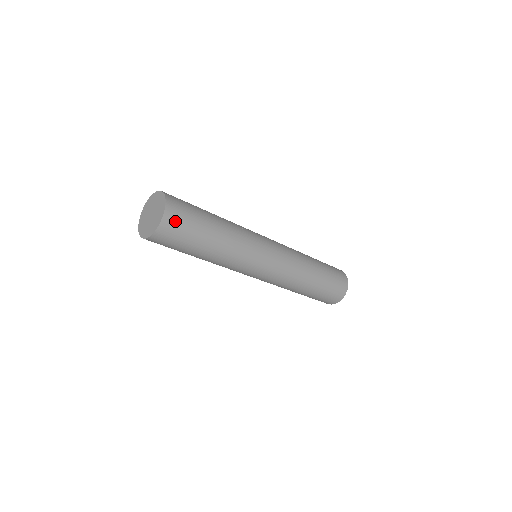
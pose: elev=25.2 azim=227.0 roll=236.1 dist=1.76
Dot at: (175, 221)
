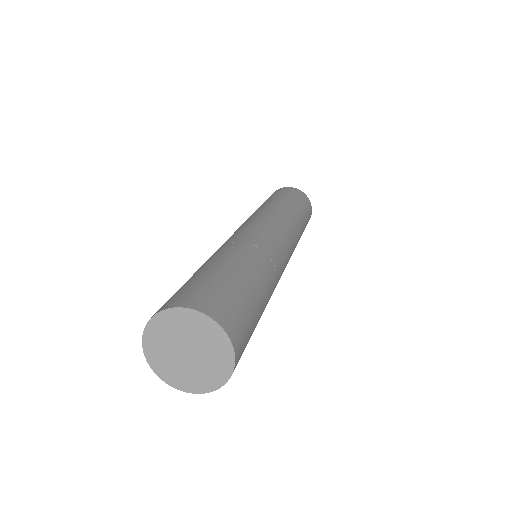
Dot at: occluded
